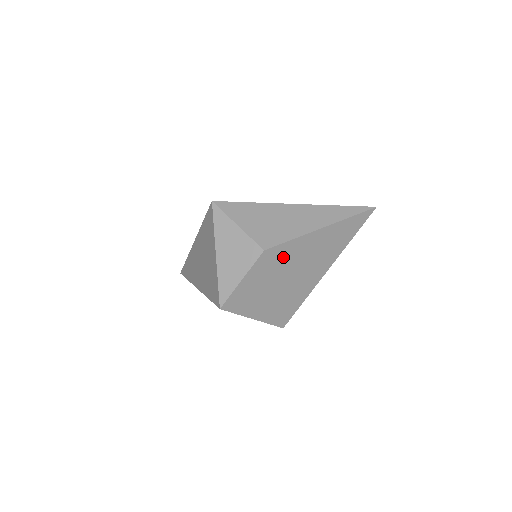
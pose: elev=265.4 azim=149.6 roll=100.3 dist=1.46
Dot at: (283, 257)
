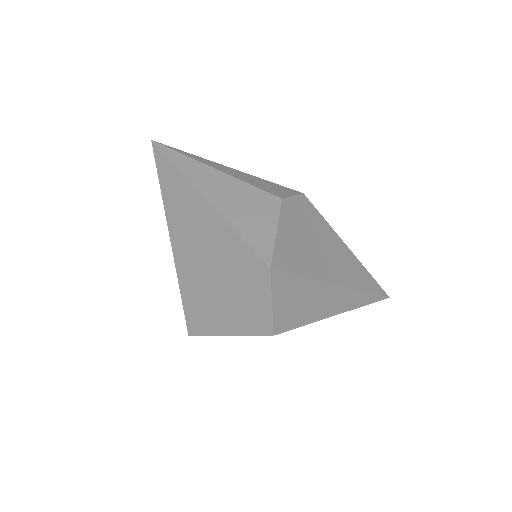
Dot at: occluded
